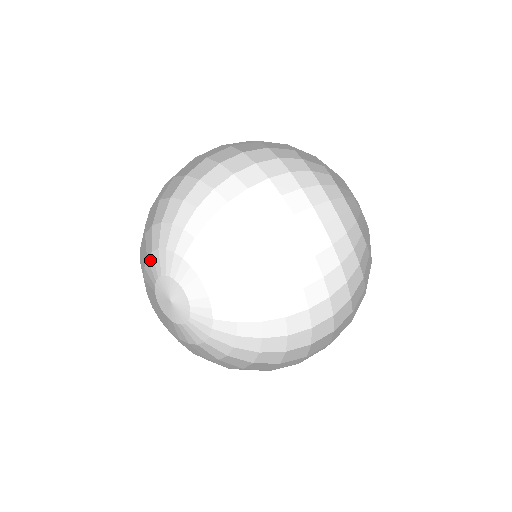
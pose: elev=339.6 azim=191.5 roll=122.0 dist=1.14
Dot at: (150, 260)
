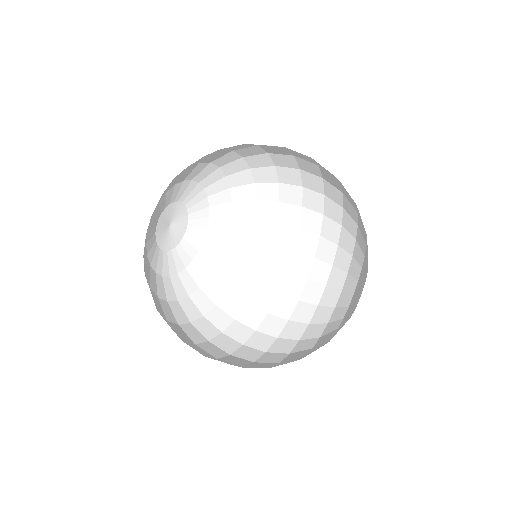
Dot at: (192, 185)
